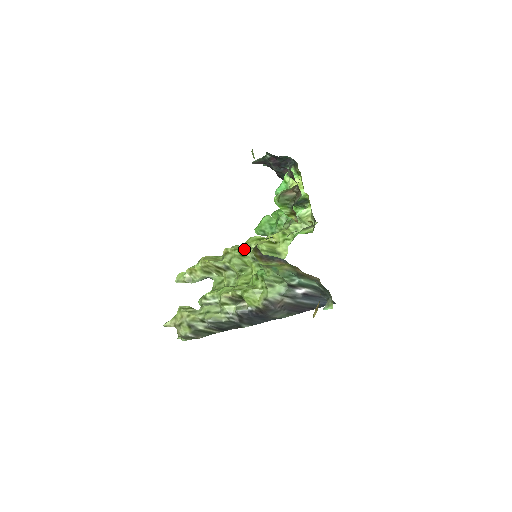
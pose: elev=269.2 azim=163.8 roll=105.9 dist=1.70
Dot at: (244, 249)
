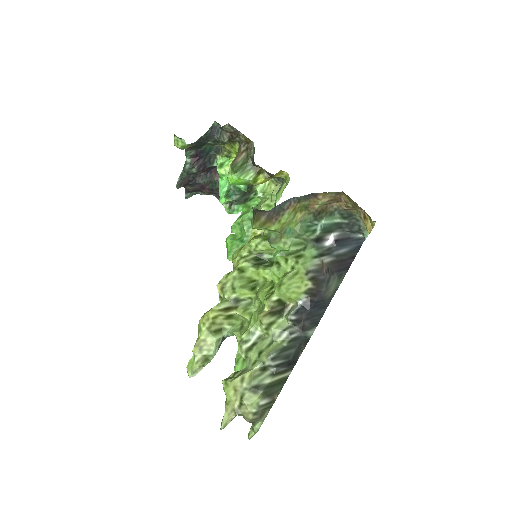
Dot at: (237, 265)
